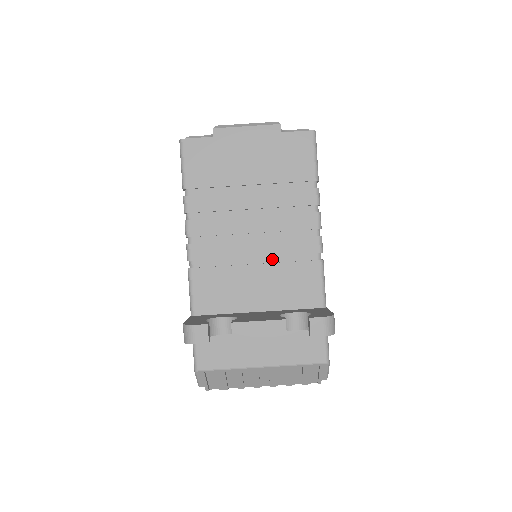
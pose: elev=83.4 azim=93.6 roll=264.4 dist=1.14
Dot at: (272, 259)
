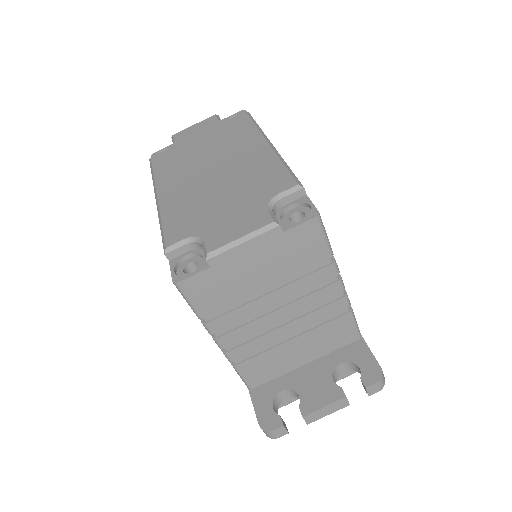
Dot at: (306, 328)
